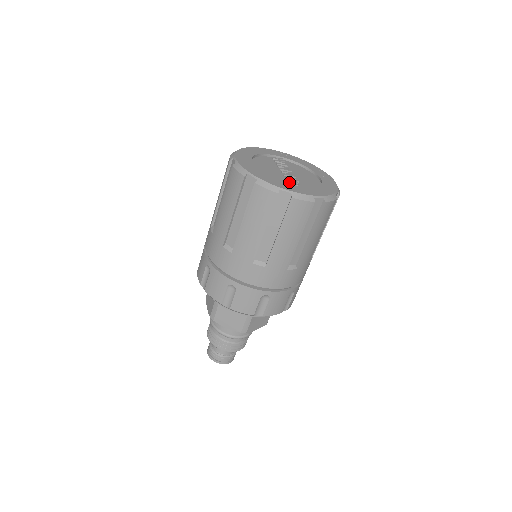
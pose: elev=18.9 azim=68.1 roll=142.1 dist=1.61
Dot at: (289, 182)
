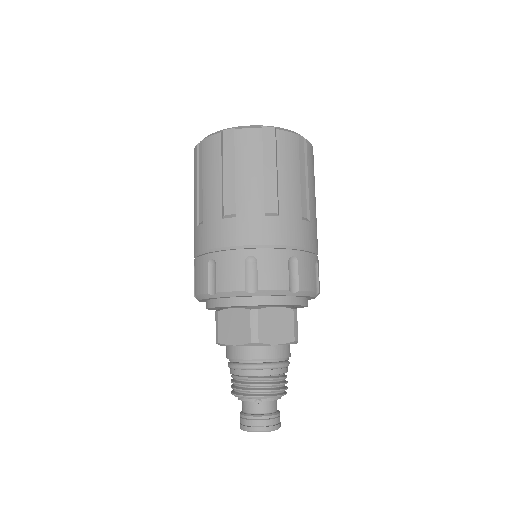
Dot at: occluded
